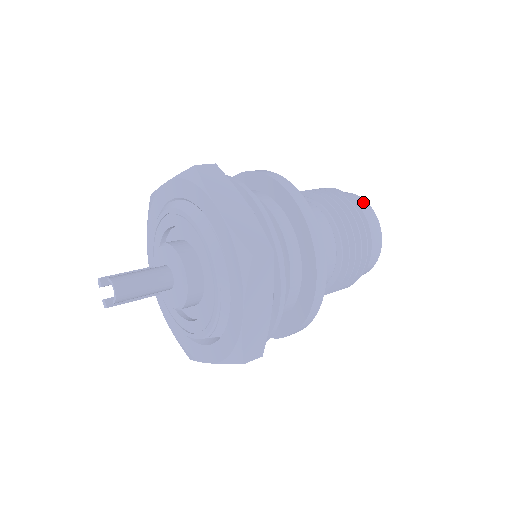
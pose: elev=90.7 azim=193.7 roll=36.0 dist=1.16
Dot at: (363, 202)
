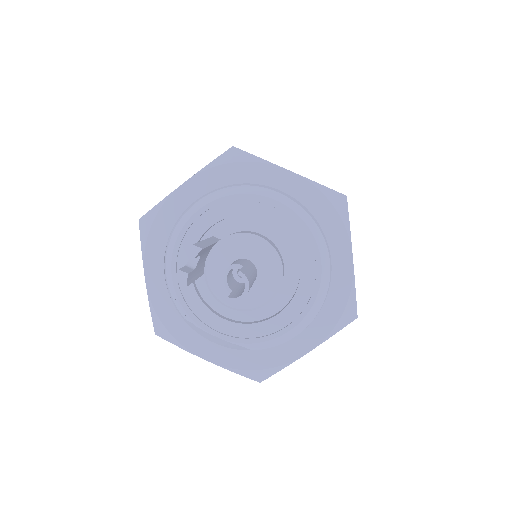
Dot at: occluded
